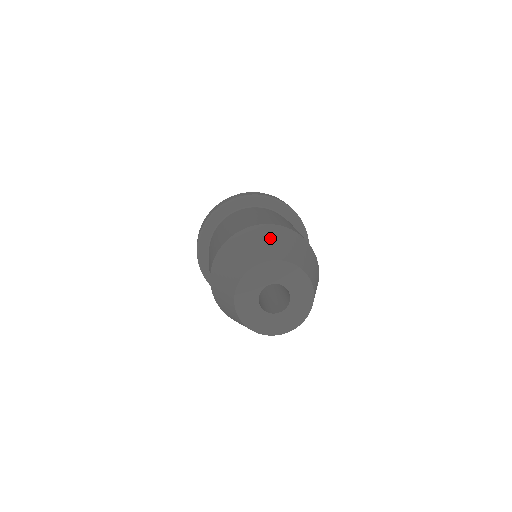
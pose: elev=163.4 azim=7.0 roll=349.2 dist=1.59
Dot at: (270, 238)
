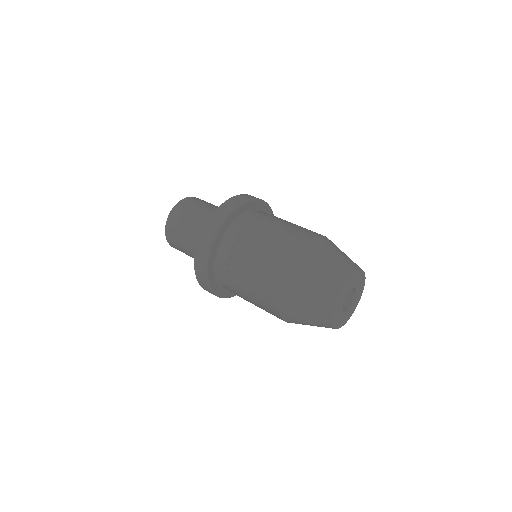
Dot at: (322, 261)
